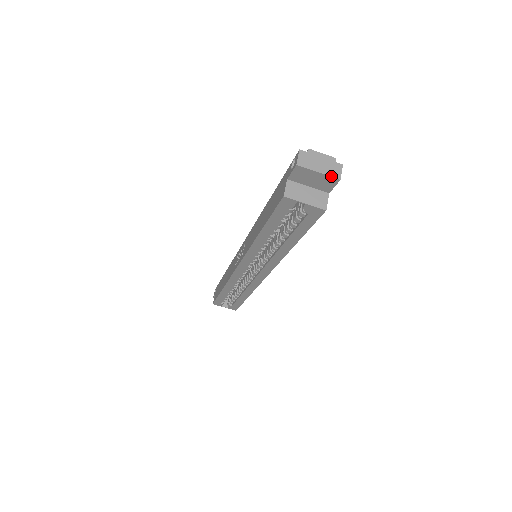
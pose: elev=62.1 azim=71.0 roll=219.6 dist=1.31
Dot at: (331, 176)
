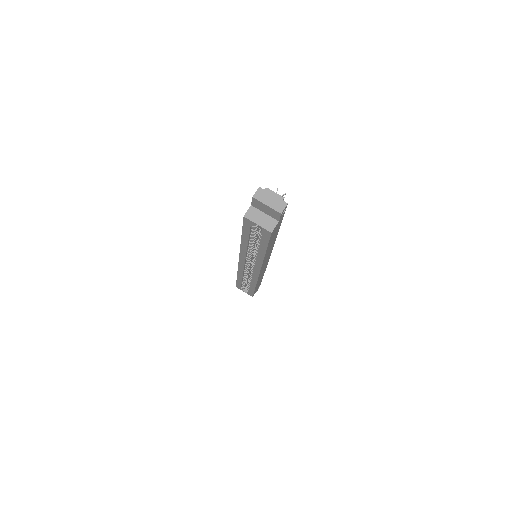
Dot at: (275, 210)
